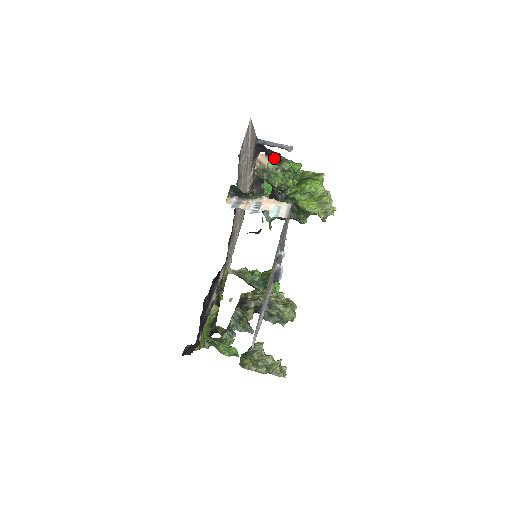
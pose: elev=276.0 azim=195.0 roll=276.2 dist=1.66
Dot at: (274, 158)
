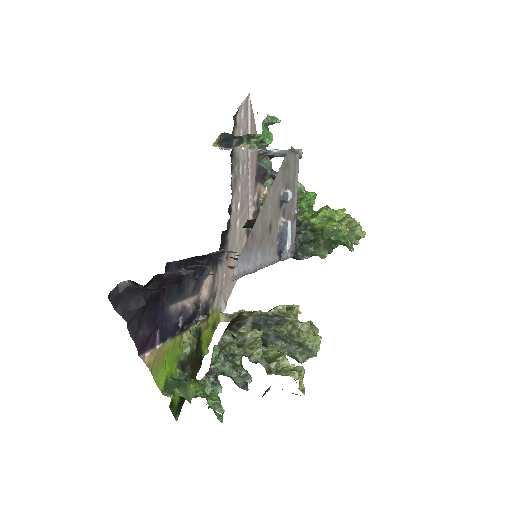
Dot at: occluded
